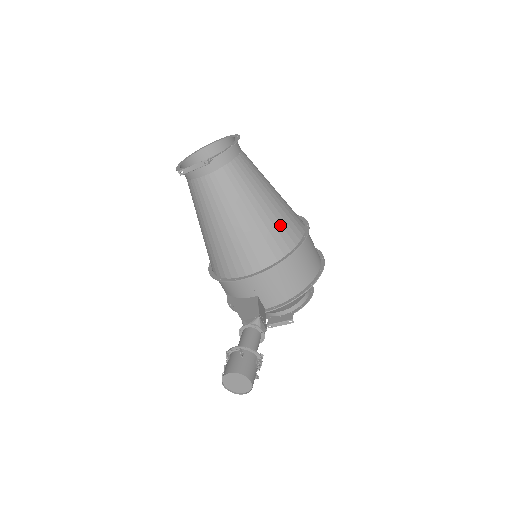
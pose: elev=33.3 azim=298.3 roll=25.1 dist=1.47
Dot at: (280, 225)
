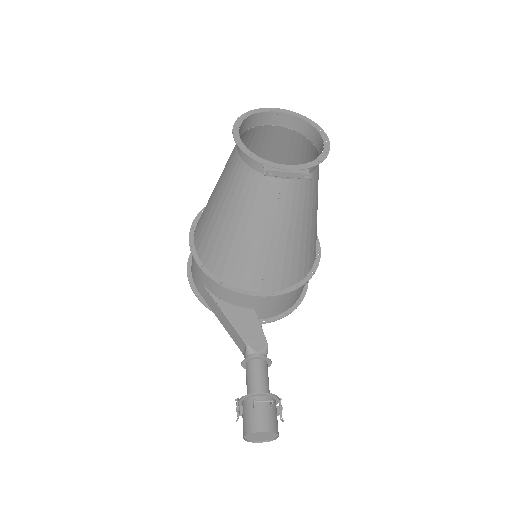
Dot at: (313, 245)
